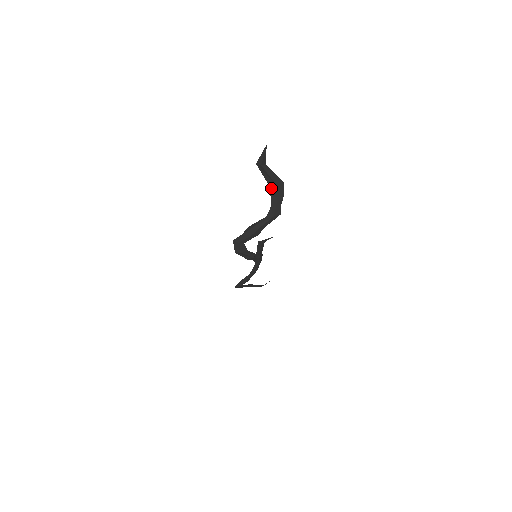
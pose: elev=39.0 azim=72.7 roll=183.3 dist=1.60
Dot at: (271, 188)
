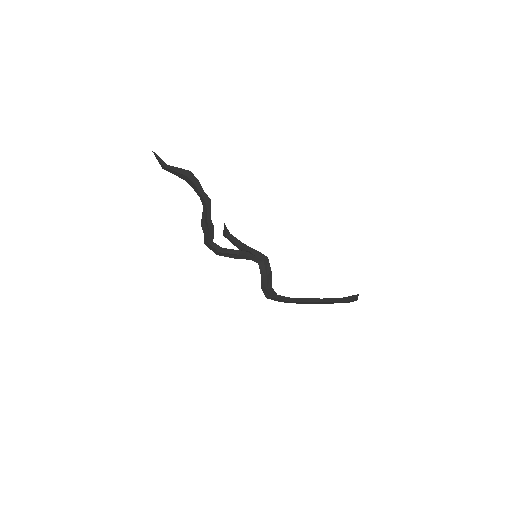
Dot at: (187, 181)
